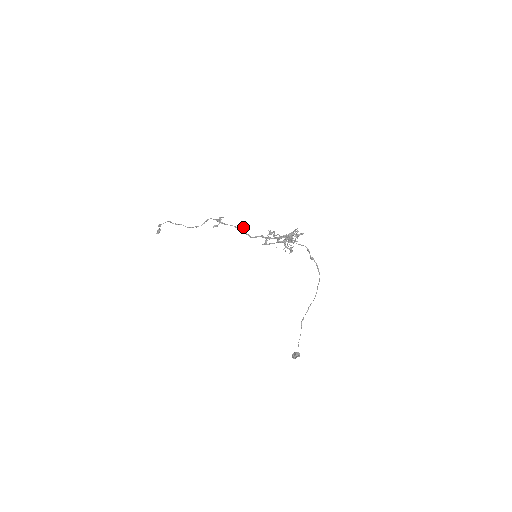
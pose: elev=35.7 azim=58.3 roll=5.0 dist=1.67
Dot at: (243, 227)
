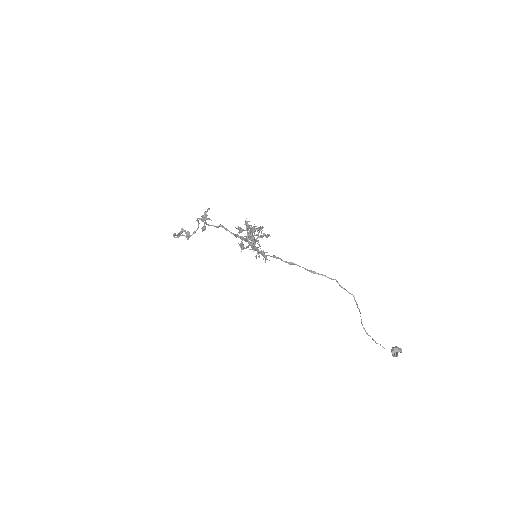
Dot at: (220, 225)
